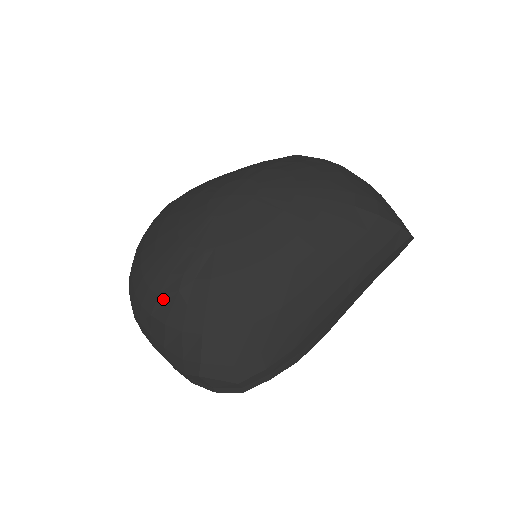
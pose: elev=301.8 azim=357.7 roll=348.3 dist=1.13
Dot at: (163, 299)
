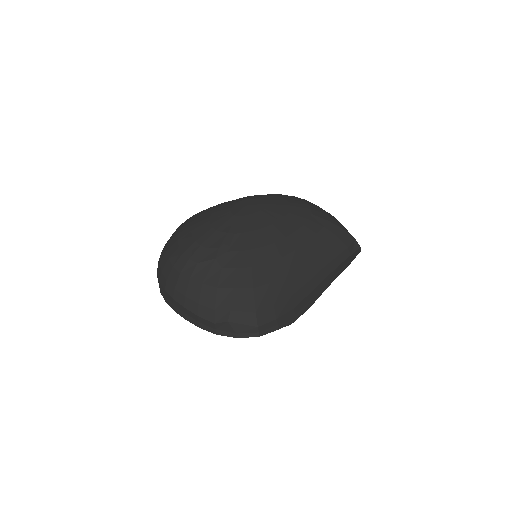
Dot at: (202, 265)
